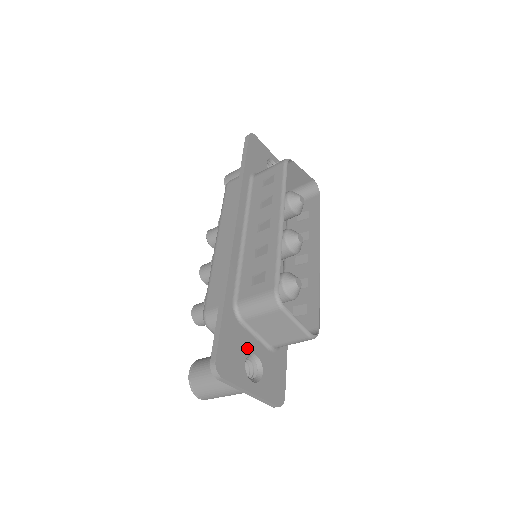
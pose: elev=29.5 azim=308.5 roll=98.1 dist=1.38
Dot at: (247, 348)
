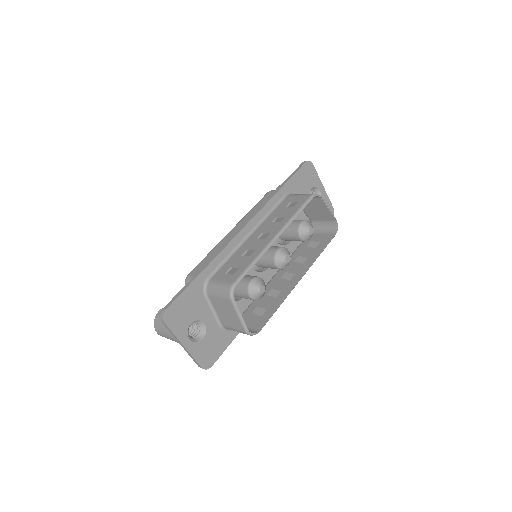
Dot at: (200, 315)
